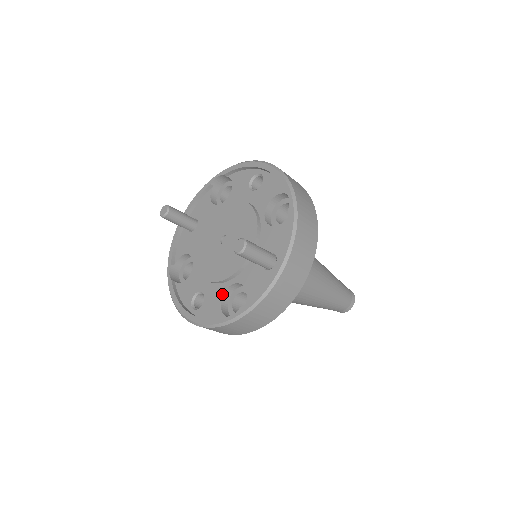
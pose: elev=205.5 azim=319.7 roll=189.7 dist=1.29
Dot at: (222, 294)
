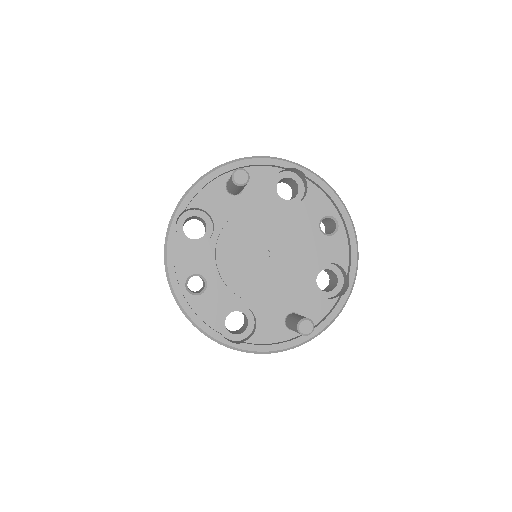
Dot at: (229, 306)
